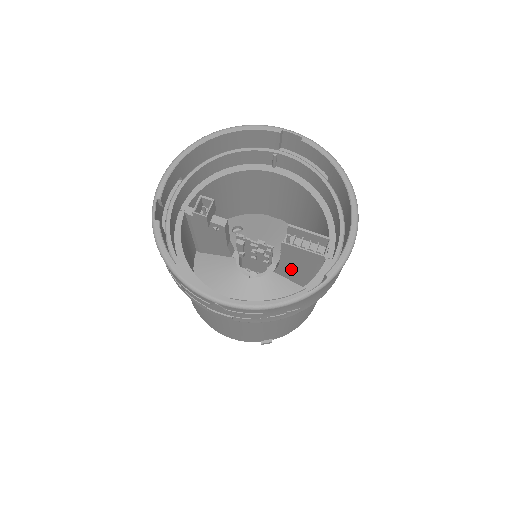
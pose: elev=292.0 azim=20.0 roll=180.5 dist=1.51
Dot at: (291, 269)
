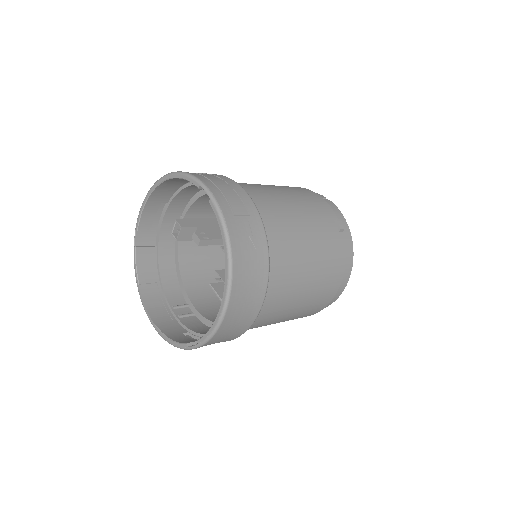
Dot at: occluded
